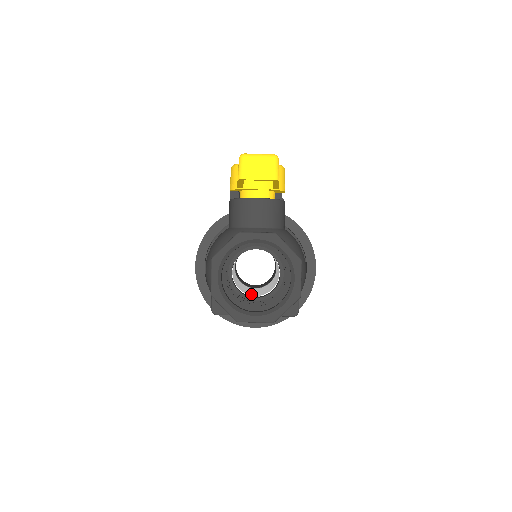
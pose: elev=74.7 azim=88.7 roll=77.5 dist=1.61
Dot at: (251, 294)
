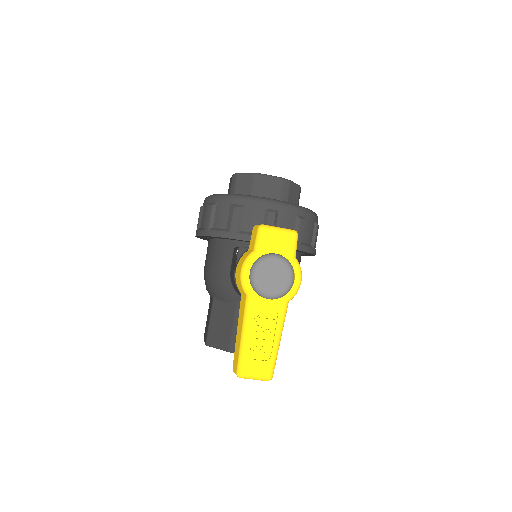
Dot at: occluded
